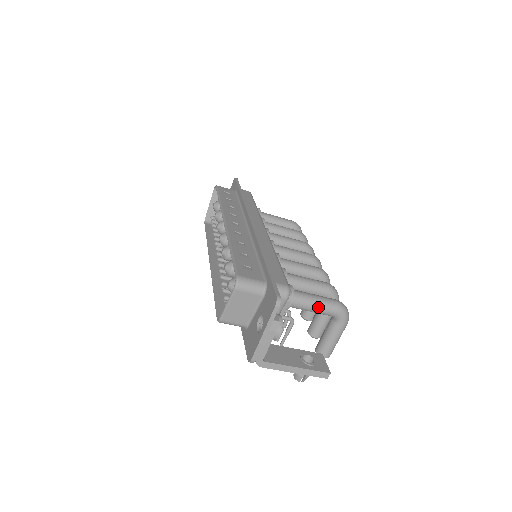
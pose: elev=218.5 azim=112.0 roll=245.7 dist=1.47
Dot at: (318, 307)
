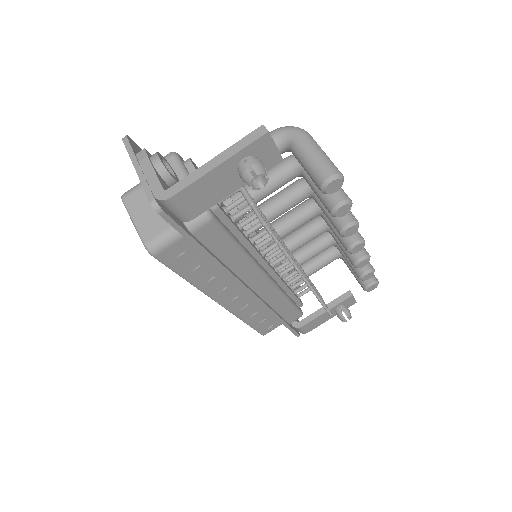
Dot at: occluded
